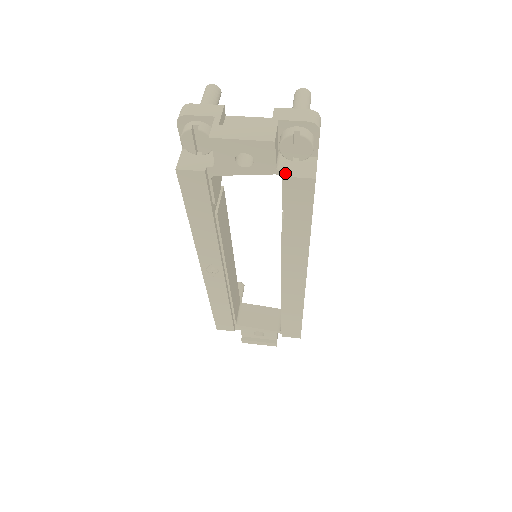
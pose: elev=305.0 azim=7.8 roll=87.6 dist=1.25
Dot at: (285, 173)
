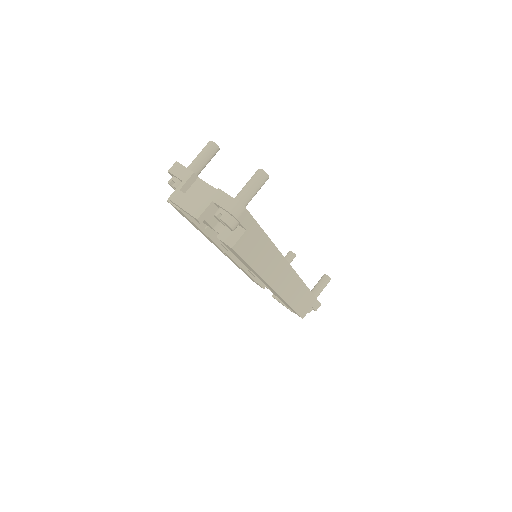
Dot at: (218, 234)
